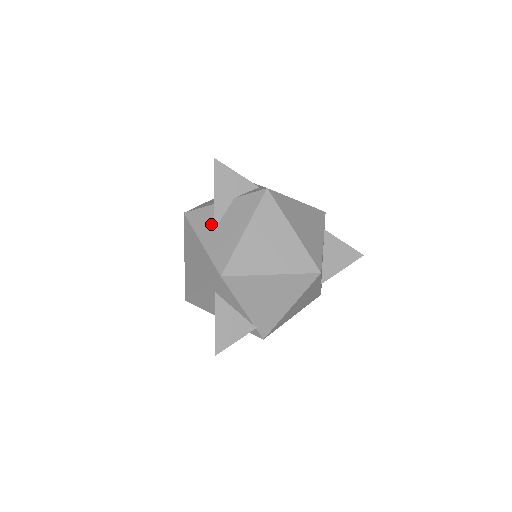
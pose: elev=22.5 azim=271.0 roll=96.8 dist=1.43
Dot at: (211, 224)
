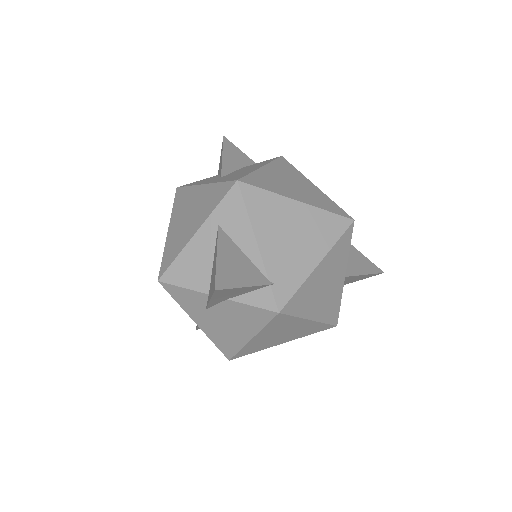
Dot at: (216, 178)
